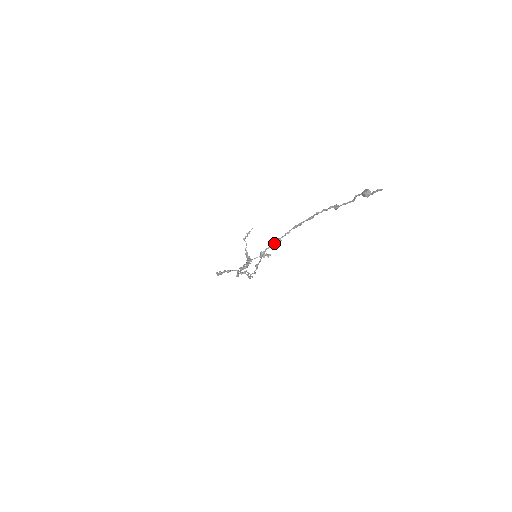
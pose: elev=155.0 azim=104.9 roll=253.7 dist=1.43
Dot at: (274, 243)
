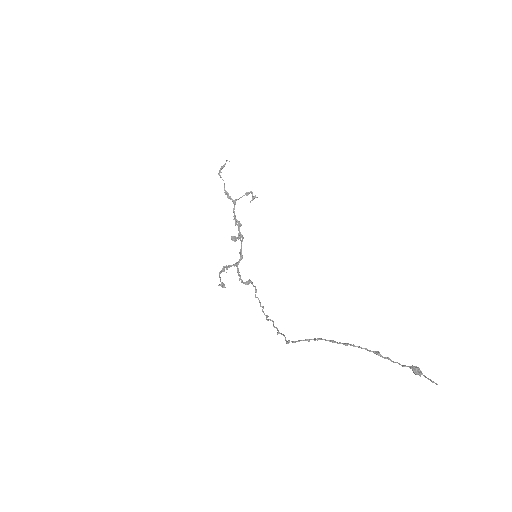
Dot at: occluded
